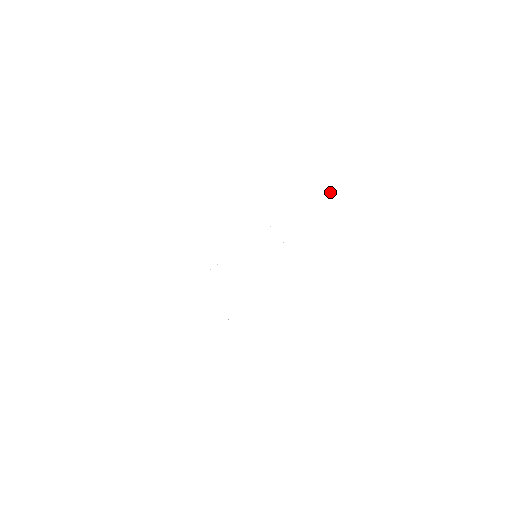
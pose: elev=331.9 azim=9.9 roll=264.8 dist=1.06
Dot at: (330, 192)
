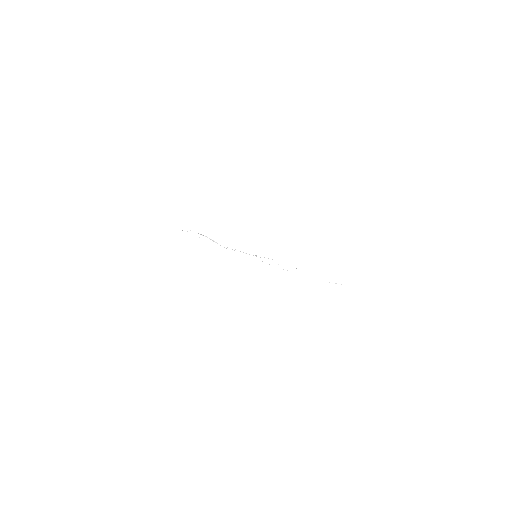
Dot at: occluded
